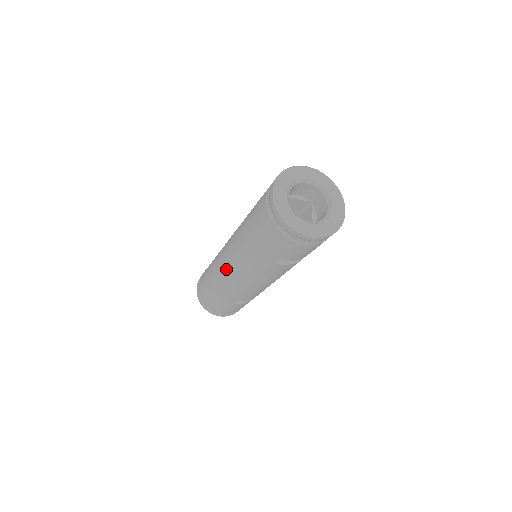
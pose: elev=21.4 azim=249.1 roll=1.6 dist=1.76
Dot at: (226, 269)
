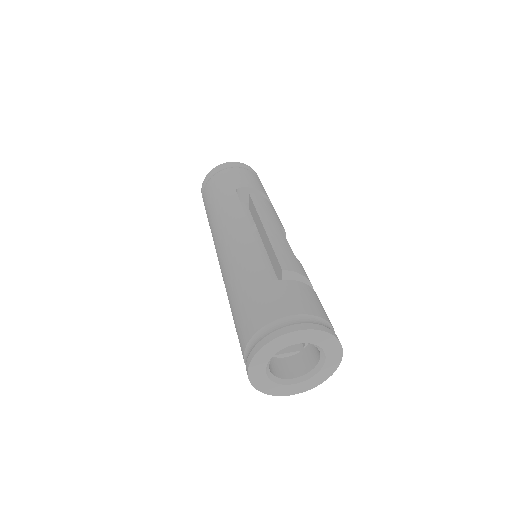
Dot at: occluded
